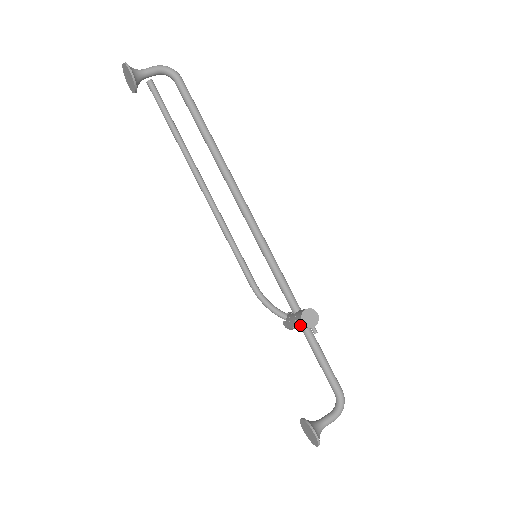
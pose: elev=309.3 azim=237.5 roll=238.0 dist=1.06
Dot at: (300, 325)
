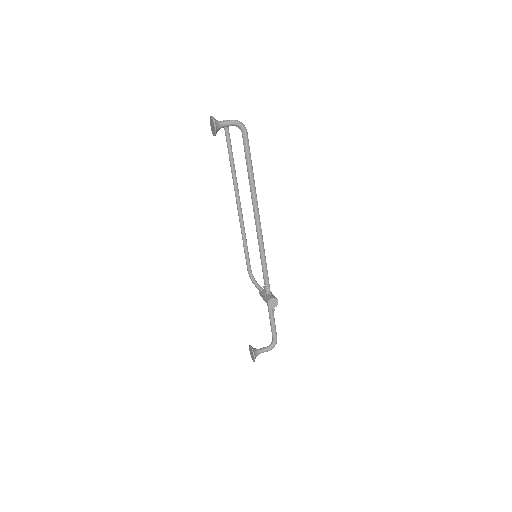
Dot at: (267, 303)
